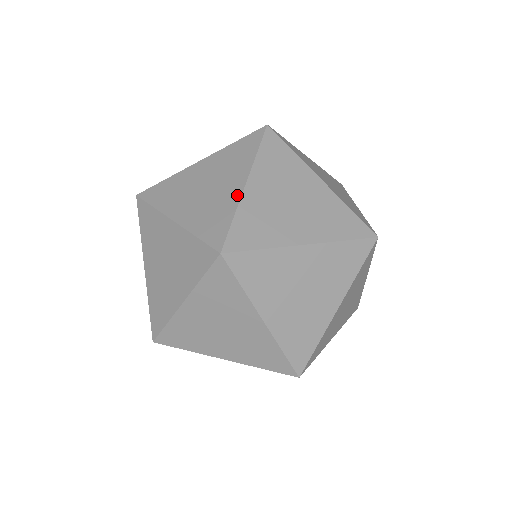
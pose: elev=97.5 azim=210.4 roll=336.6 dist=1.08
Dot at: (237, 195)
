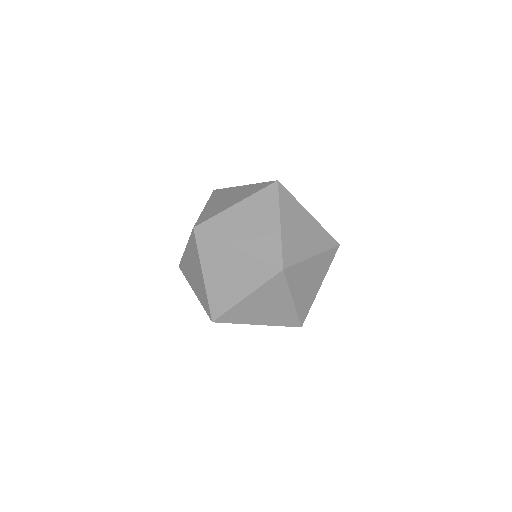
Dot at: occluded
